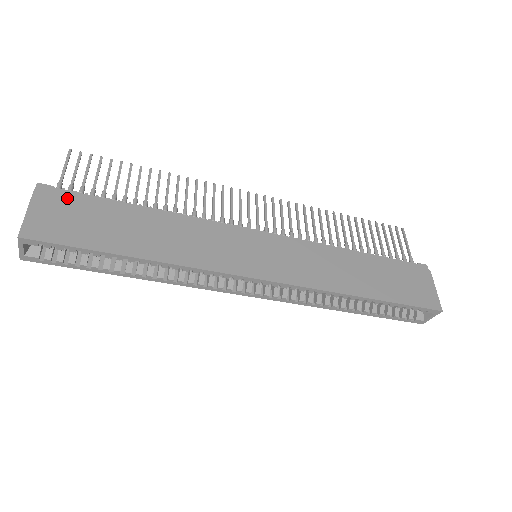
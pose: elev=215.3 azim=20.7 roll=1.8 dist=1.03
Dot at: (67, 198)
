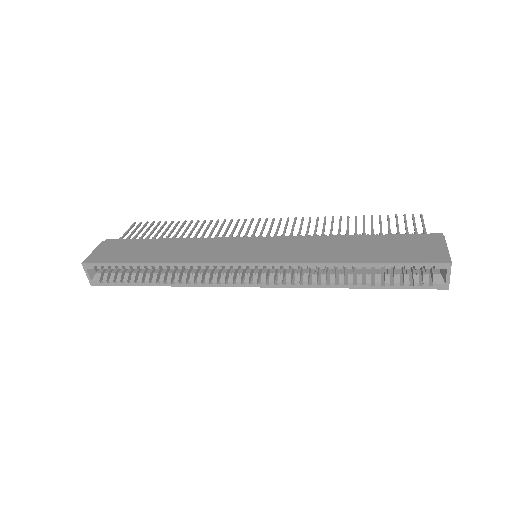
Dot at: (120, 242)
